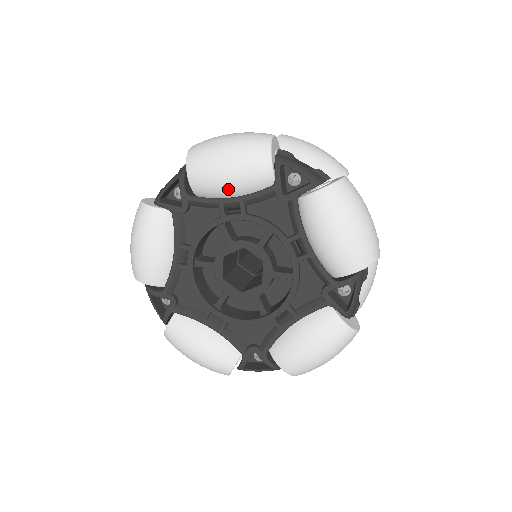
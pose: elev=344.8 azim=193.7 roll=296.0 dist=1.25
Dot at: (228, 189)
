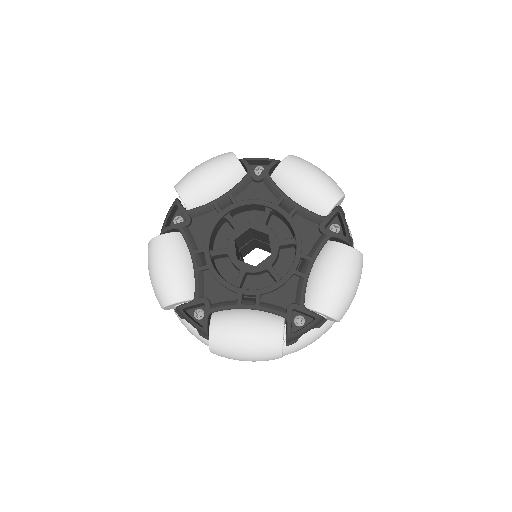
Dot at: (295, 194)
